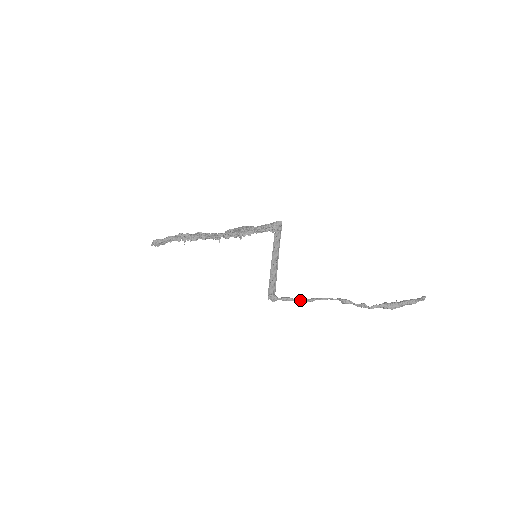
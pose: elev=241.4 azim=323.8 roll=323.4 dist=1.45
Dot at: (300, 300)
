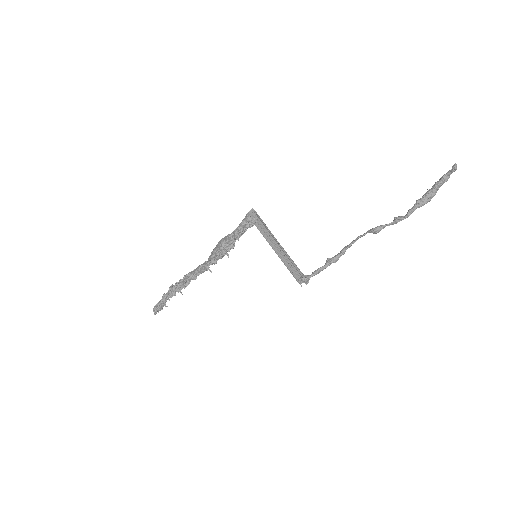
Dot at: (331, 262)
